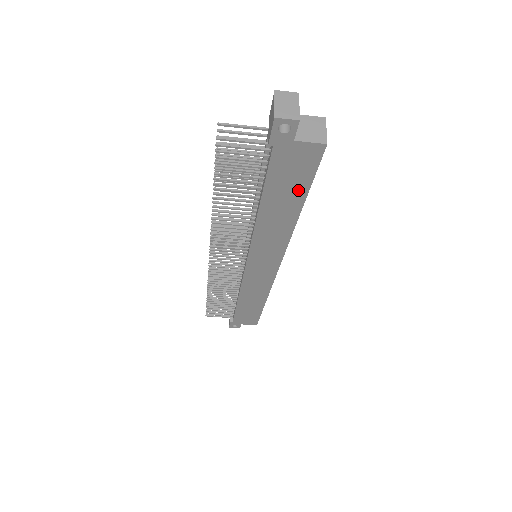
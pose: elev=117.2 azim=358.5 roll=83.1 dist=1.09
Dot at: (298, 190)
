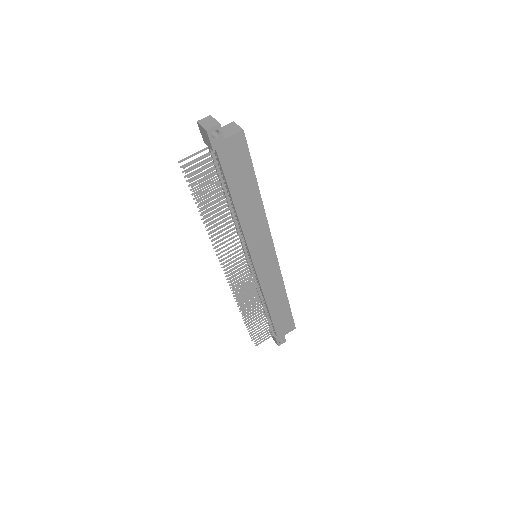
Dot at: (248, 174)
